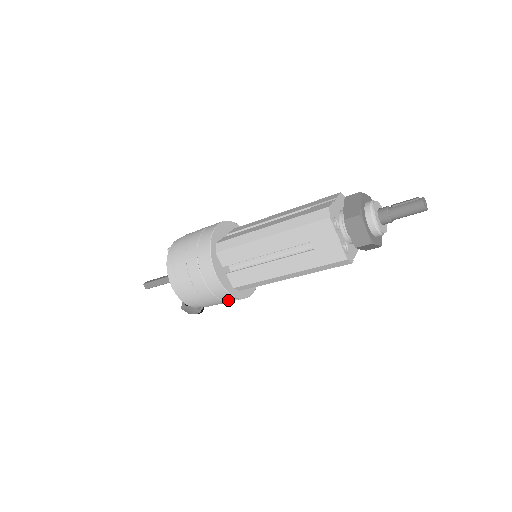
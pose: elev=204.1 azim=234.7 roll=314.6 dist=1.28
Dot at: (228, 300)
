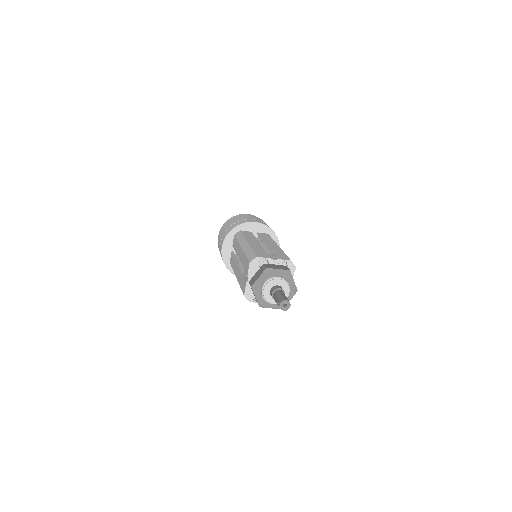
Dot at: occluded
